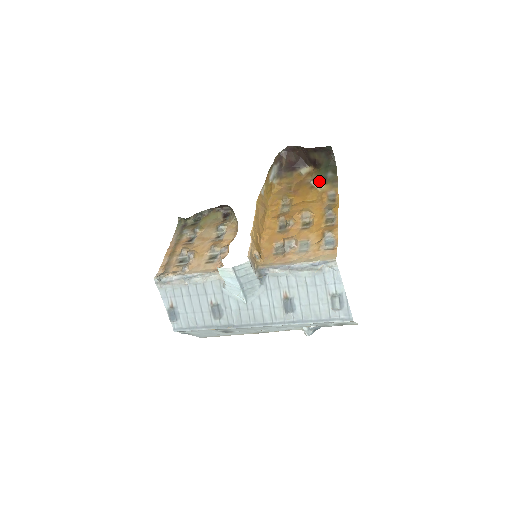
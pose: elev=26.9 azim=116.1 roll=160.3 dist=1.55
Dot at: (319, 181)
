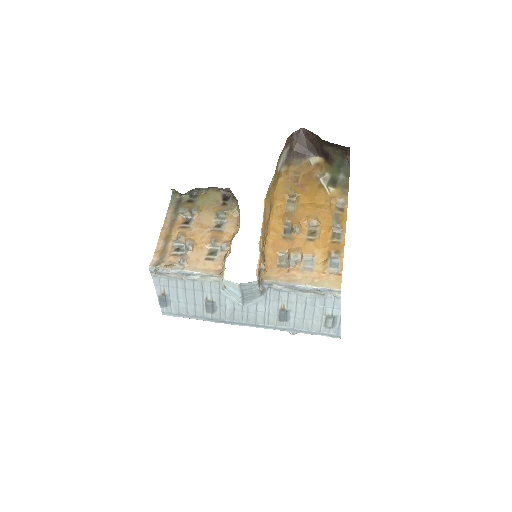
Dot at: (329, 181)
